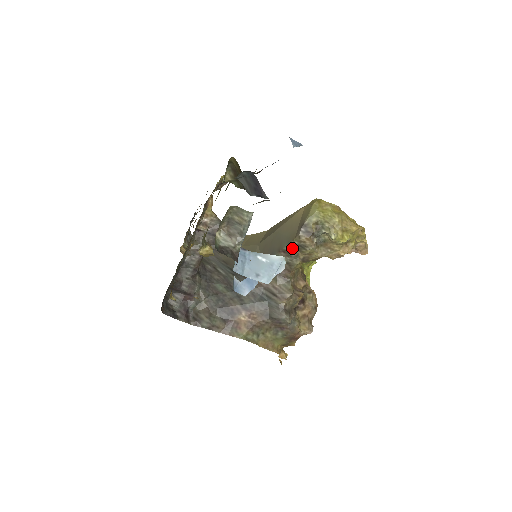
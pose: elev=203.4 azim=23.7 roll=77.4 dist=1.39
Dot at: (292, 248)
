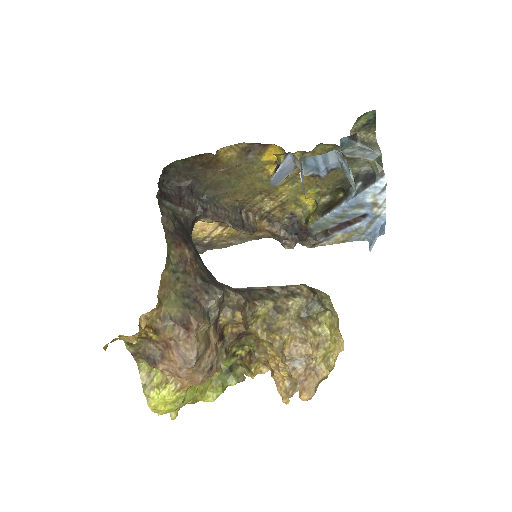
Dot at: (282, 289)
